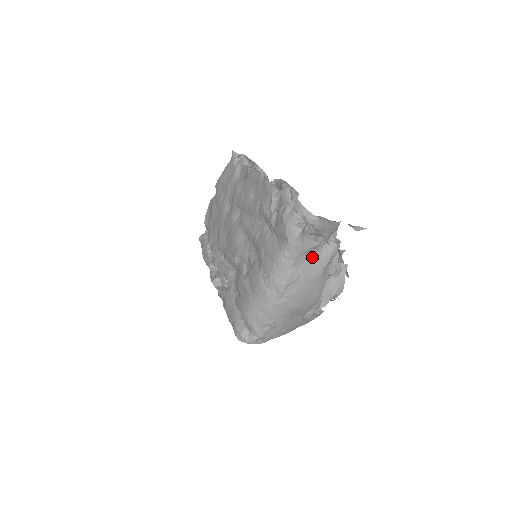
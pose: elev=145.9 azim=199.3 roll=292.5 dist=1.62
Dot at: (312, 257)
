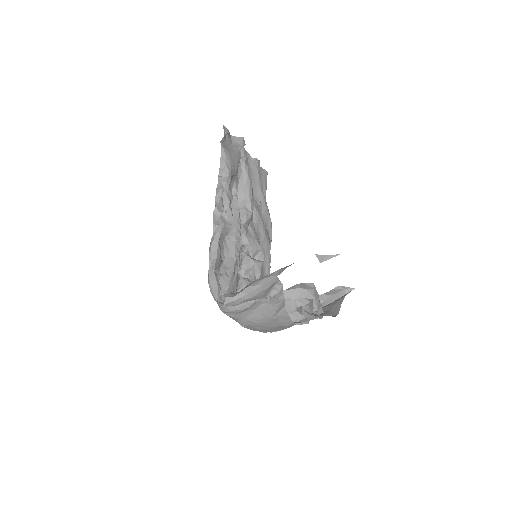
Dot at: (256, 309)
